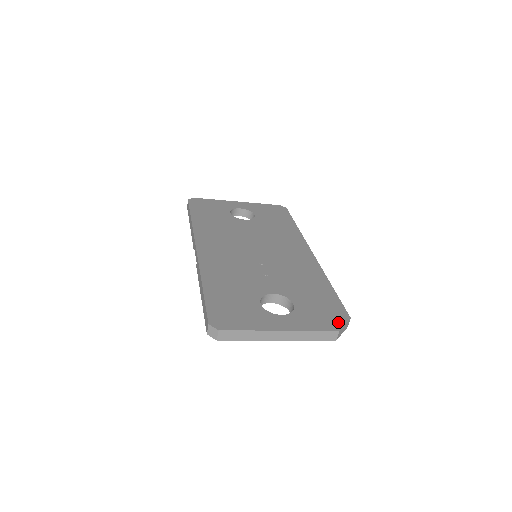
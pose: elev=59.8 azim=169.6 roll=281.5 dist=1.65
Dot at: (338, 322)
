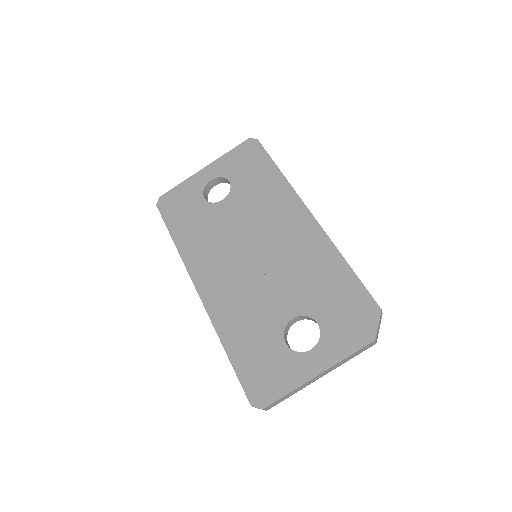
Dot at: (370, 326)
